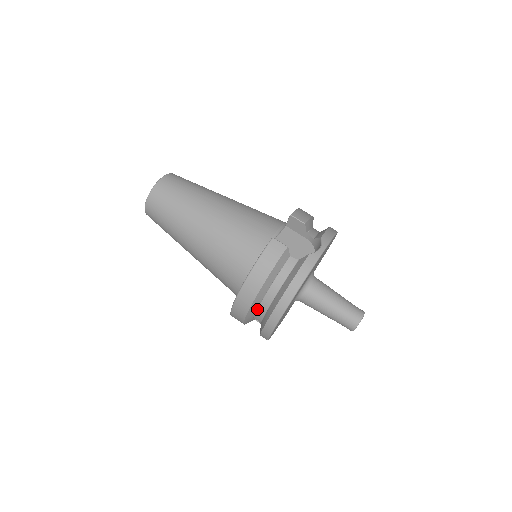
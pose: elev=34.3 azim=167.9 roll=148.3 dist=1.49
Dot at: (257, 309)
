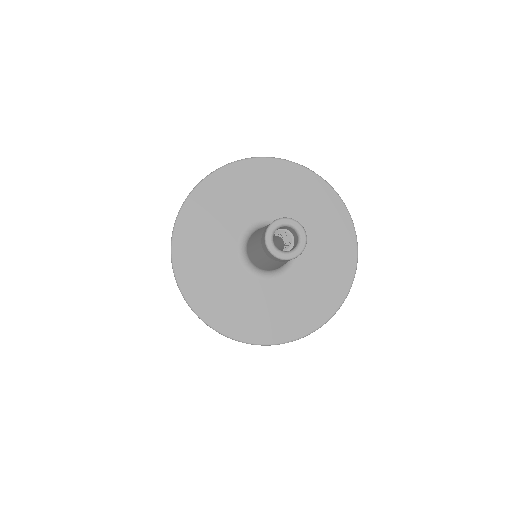
Dot at: occluded
